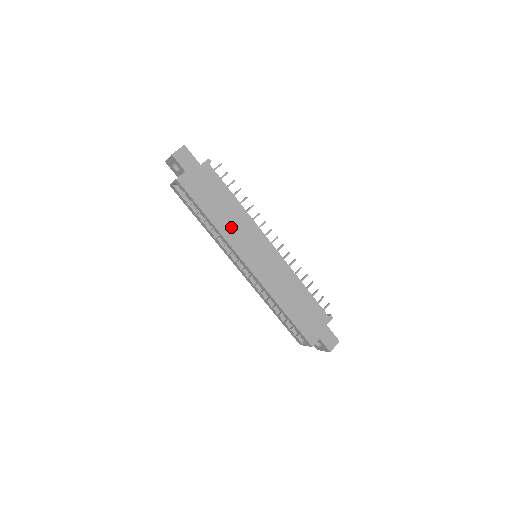
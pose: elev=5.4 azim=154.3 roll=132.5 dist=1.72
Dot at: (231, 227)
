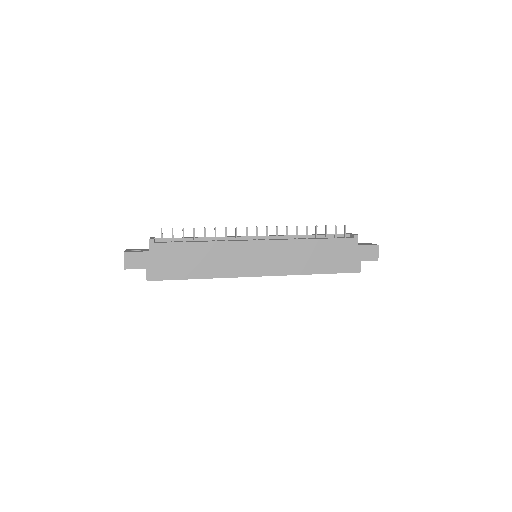
Dot at: (217, 265)
